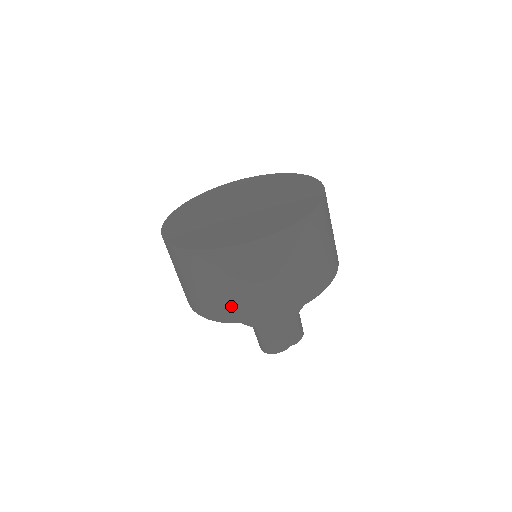
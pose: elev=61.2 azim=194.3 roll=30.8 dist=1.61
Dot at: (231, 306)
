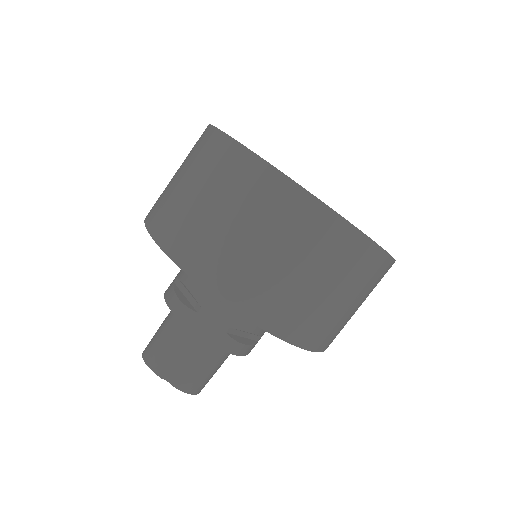
Dot at: (172, 215)
